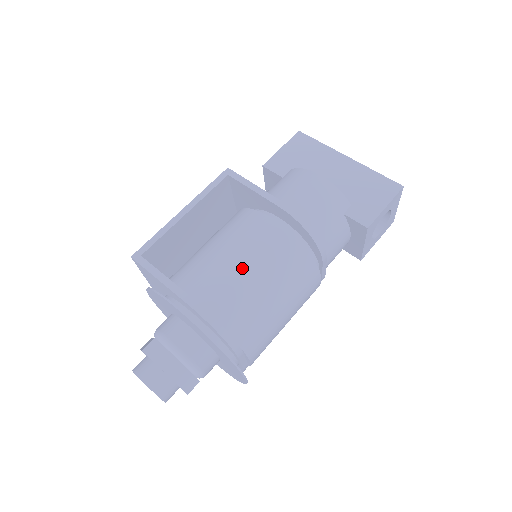
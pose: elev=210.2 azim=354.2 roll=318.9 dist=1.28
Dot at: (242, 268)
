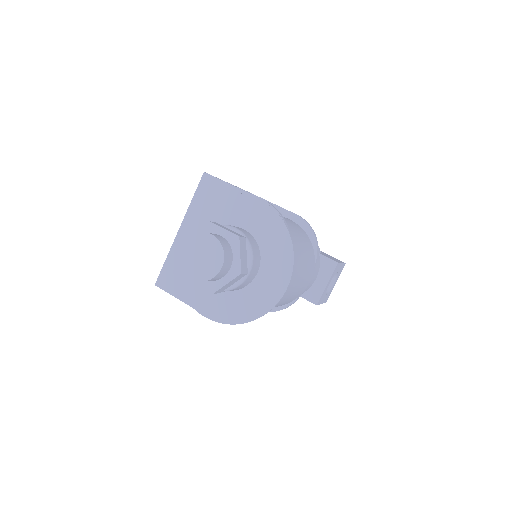
Dot at: occluded
